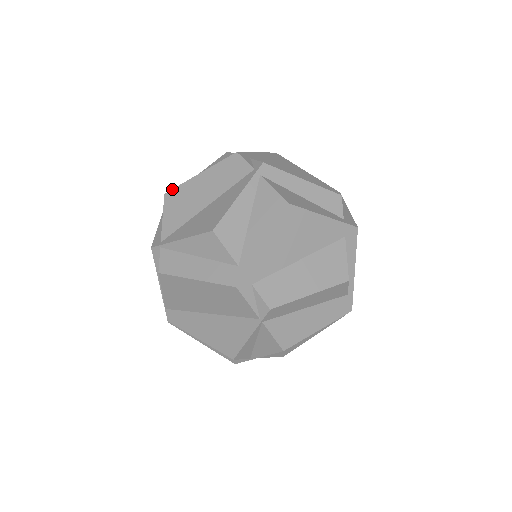
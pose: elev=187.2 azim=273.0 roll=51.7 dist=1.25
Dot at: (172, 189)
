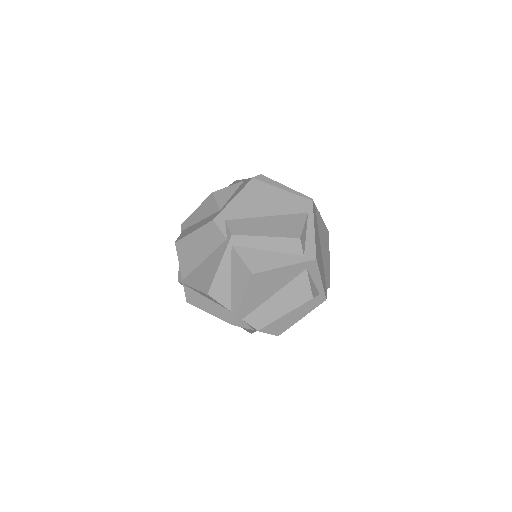
Dot at: (179, 240)
